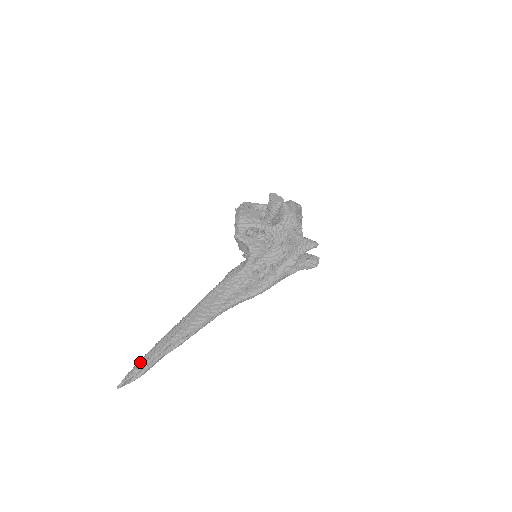
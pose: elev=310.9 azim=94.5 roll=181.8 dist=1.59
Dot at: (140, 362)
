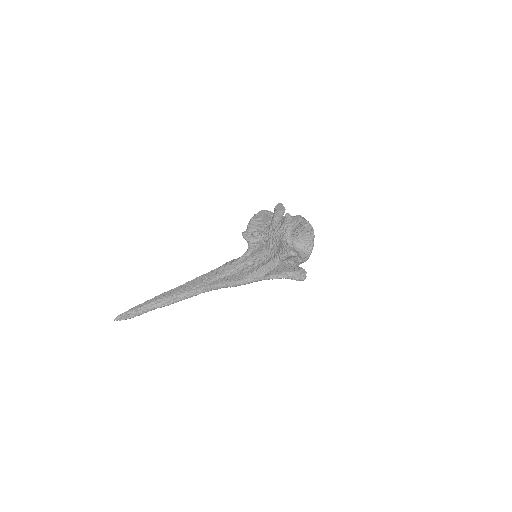
Dot at: (136, 306)
